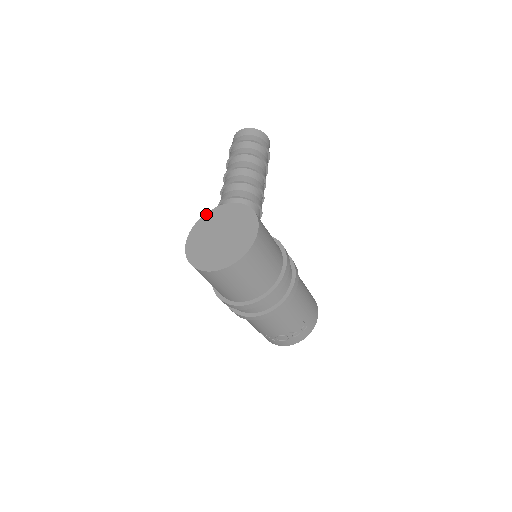
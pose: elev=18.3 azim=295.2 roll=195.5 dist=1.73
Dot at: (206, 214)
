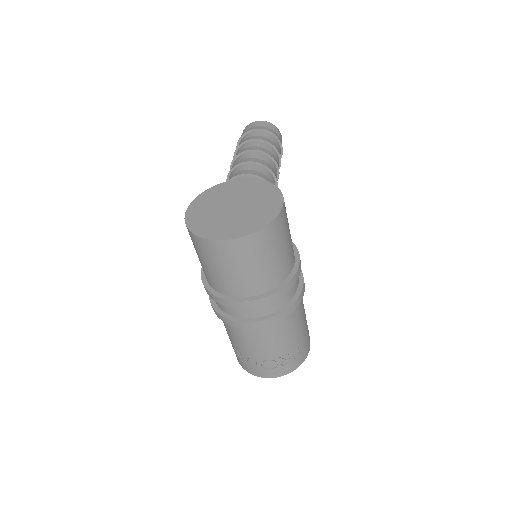
Dot at: (214, 187)
